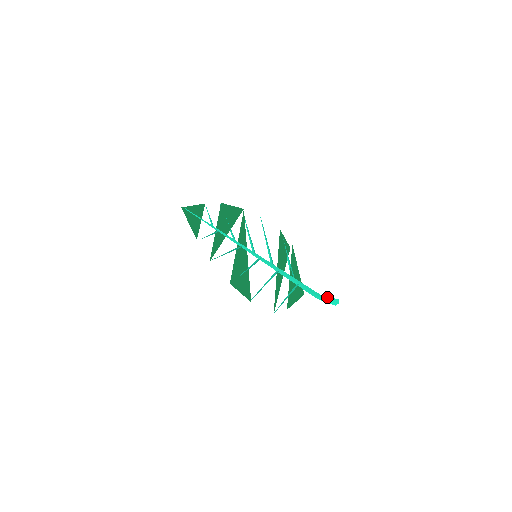
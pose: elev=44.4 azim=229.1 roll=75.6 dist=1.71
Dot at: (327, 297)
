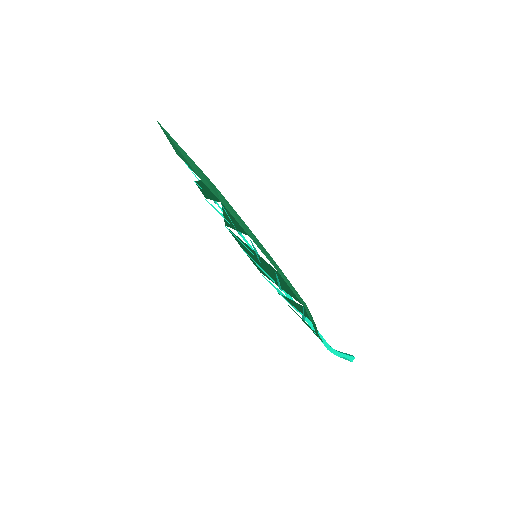
Dot at: (338, 351)
